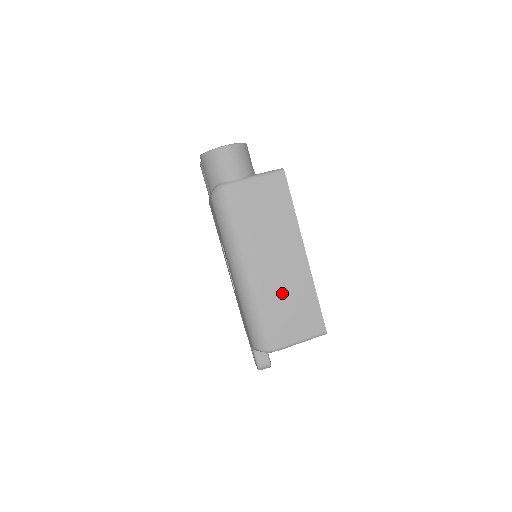
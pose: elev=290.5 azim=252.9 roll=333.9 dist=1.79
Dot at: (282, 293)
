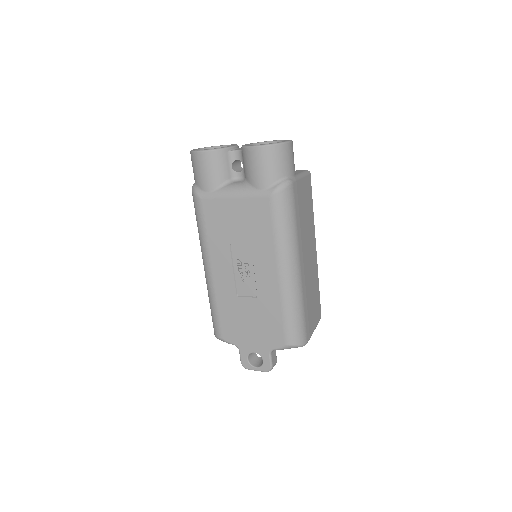
Dot at: (310, 287)
